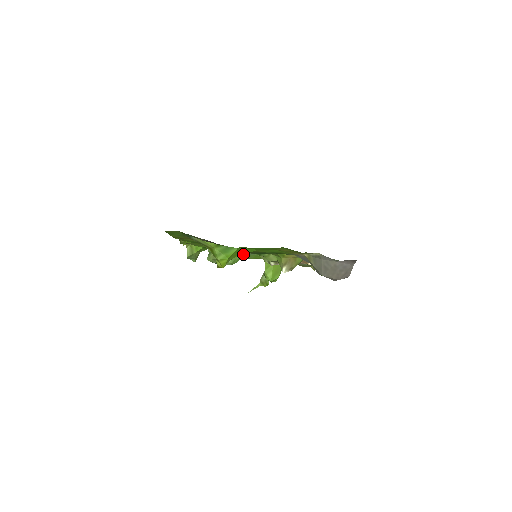
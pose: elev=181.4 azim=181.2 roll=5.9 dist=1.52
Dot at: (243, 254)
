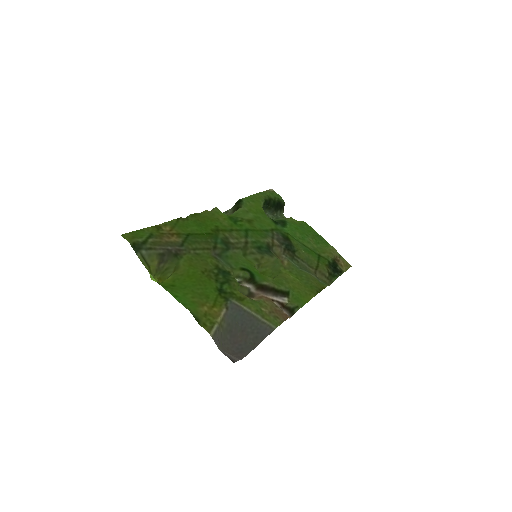
Dot at: (284, 228)
